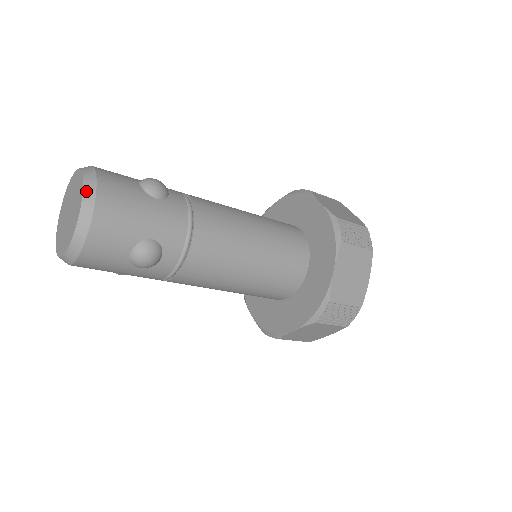
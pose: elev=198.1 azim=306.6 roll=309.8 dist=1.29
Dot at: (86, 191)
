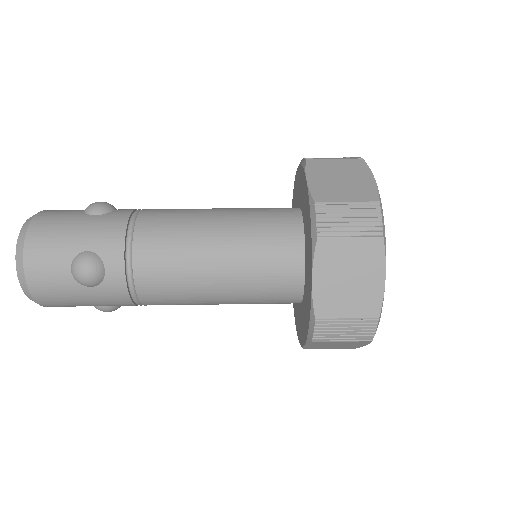
Dot at: (25, 292)
